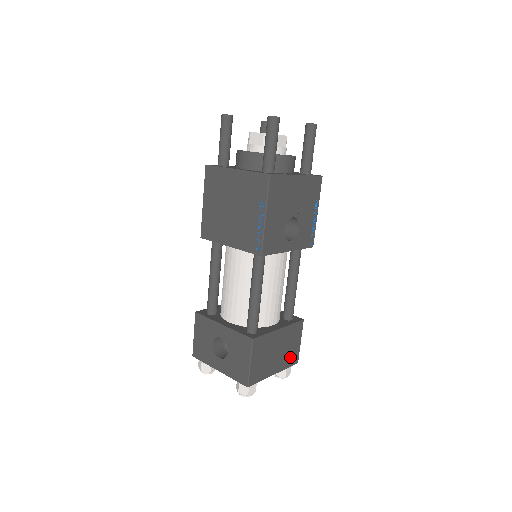
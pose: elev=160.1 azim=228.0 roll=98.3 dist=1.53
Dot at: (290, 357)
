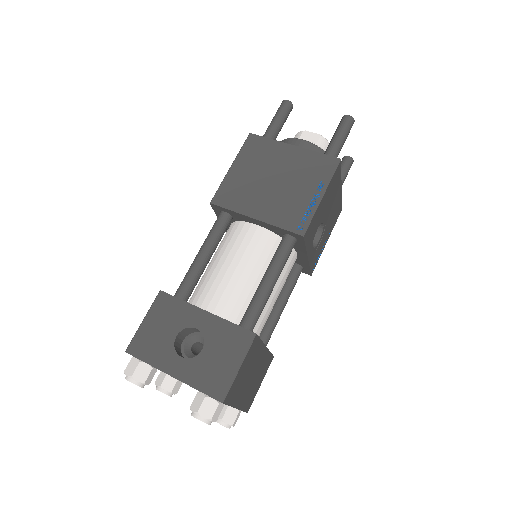
Dot at: (250, 397)
